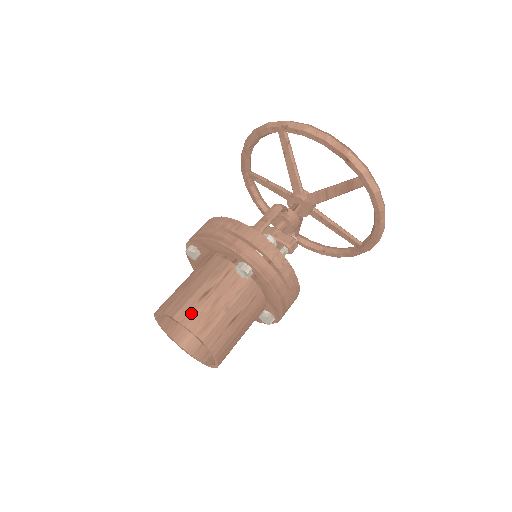
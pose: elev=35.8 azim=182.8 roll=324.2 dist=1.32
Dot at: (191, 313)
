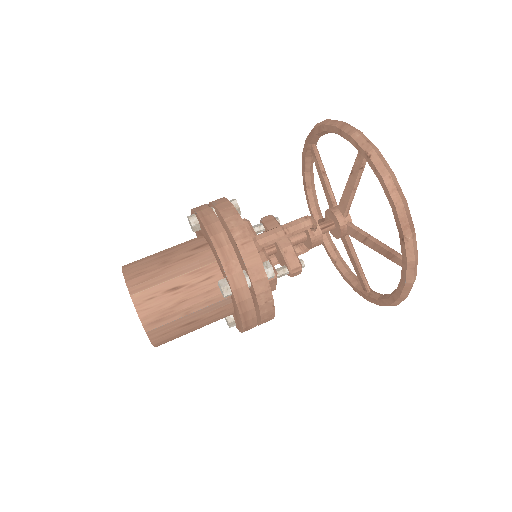
Dot at: (150, 301)
